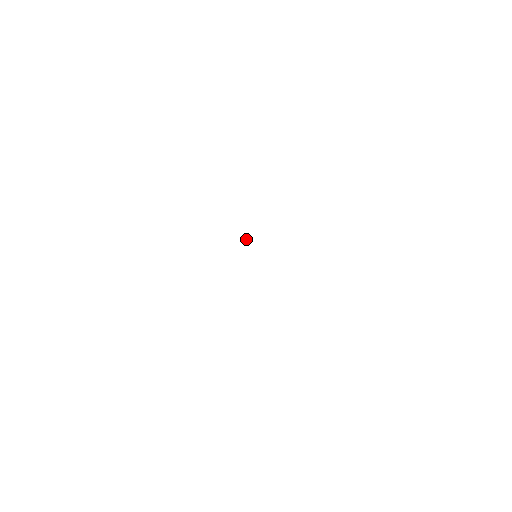
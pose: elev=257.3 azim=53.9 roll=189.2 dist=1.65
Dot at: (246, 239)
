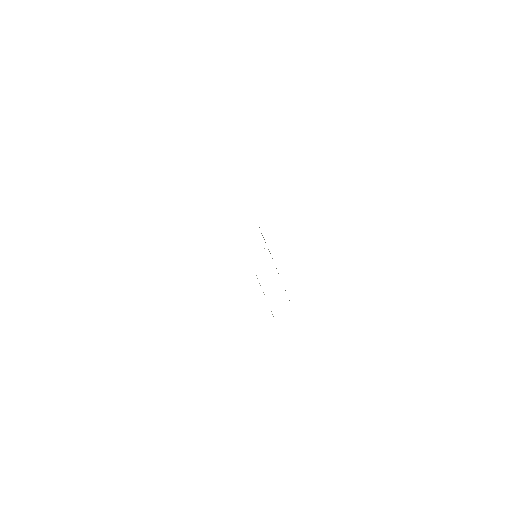
Dot at: occluded
